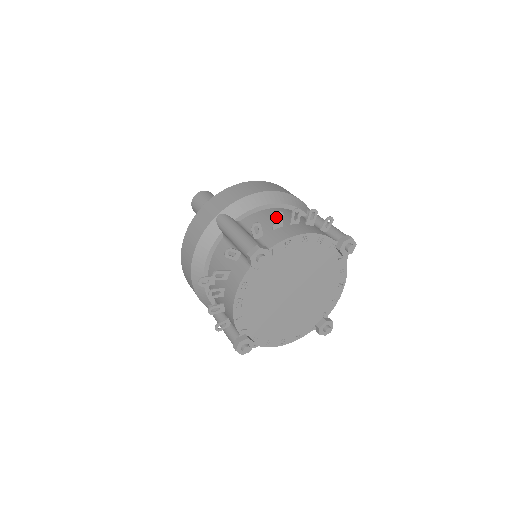
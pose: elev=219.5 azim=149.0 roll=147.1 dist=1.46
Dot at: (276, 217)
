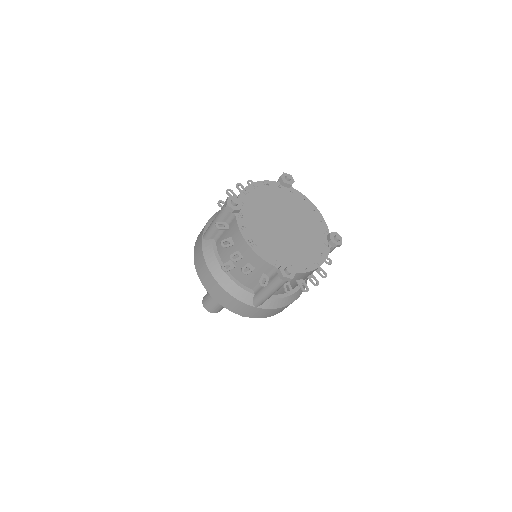
Dot at: (228, 193)
